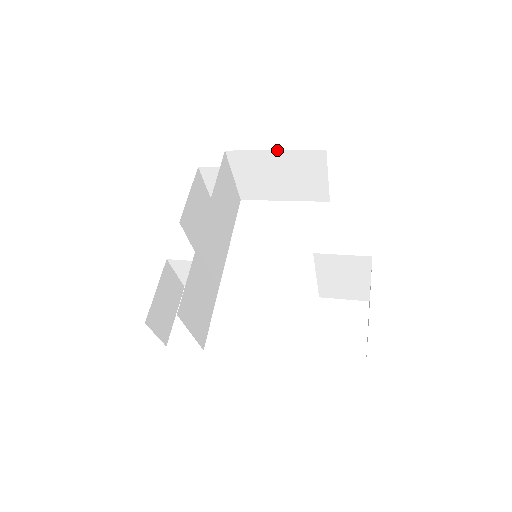
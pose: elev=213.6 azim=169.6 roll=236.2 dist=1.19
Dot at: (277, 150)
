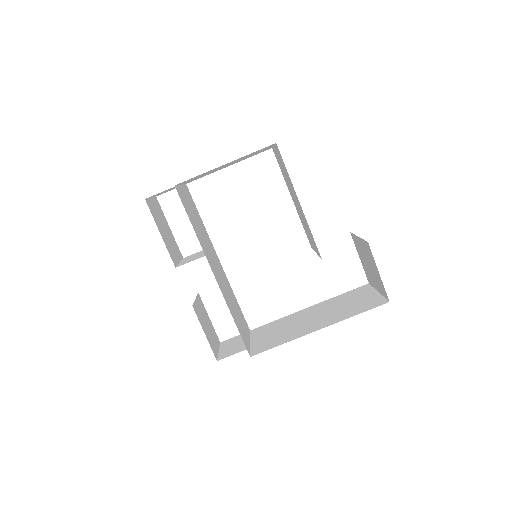
Dot at: occluded
